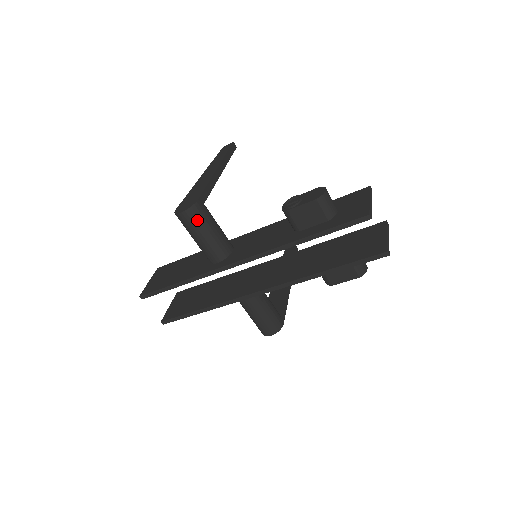
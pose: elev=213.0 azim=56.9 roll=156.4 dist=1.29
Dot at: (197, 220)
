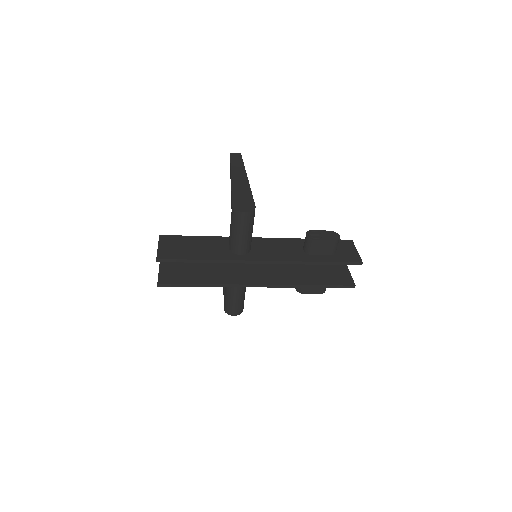
Dot at: (250, 221)
